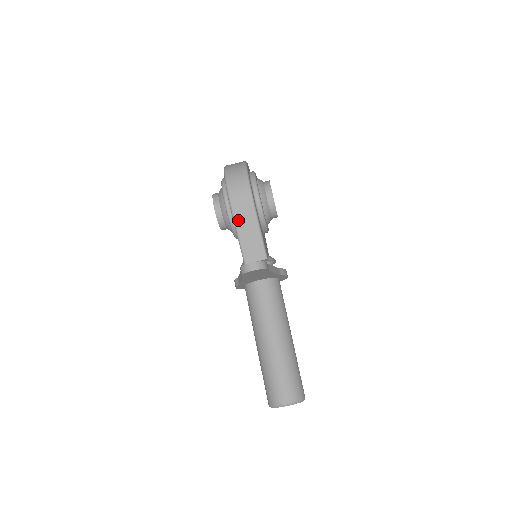
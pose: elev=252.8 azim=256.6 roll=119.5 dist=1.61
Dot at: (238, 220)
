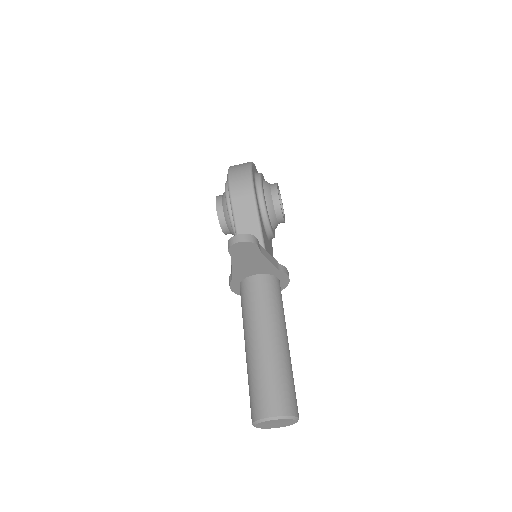
Dot at: (236, 209)
